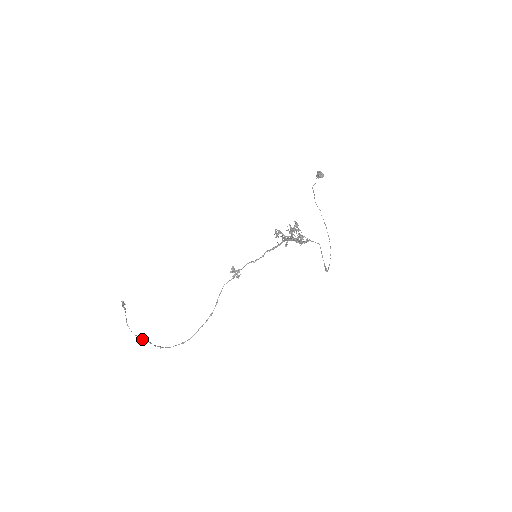
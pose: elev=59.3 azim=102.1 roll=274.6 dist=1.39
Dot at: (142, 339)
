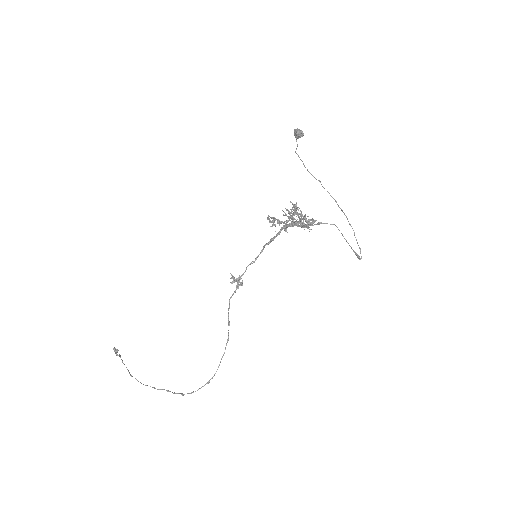
Dot at: occluded
